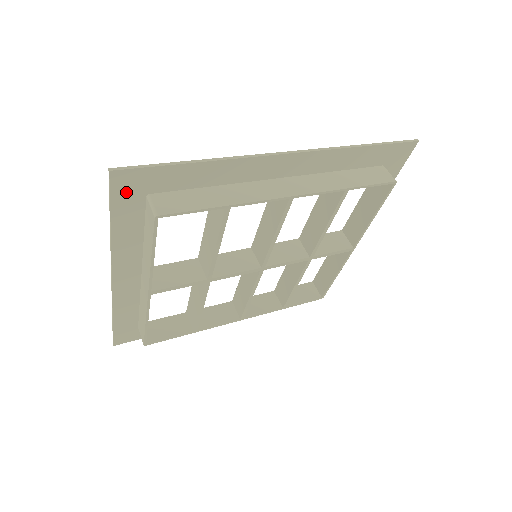
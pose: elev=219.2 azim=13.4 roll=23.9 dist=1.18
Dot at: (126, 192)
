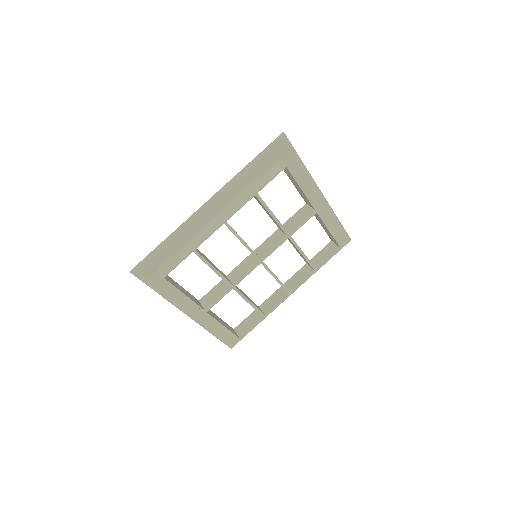
Dot at: (147, 275)
